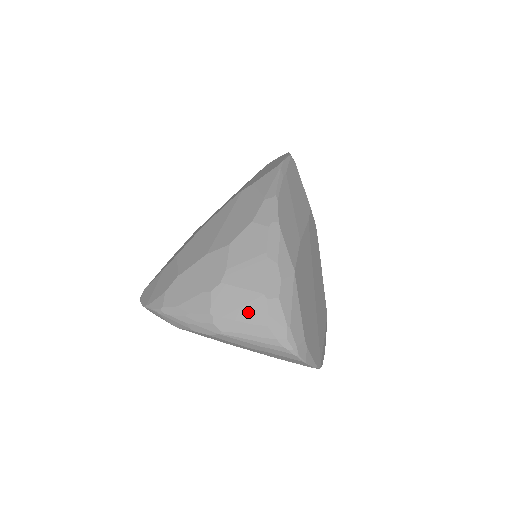
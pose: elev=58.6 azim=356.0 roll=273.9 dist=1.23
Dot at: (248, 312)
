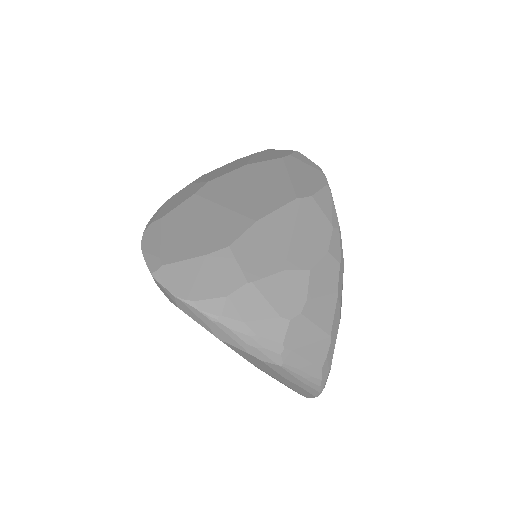
Dot at: (314, 351)
